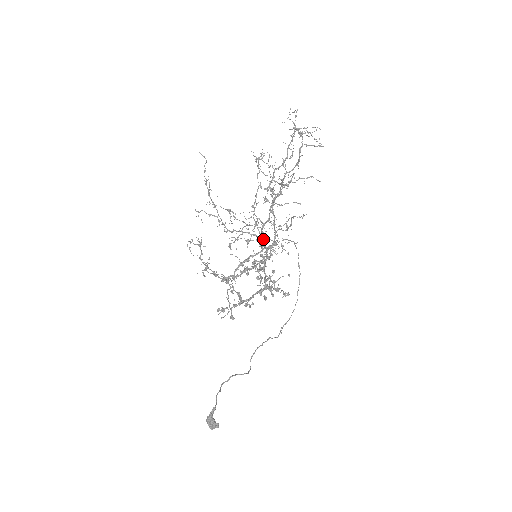
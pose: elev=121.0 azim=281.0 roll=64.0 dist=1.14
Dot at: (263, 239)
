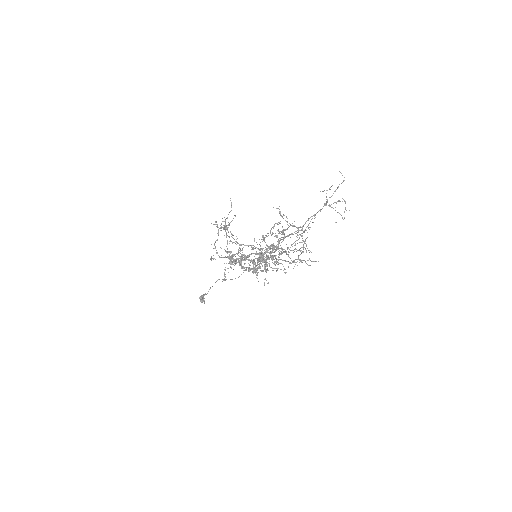
Dot at: occluded
